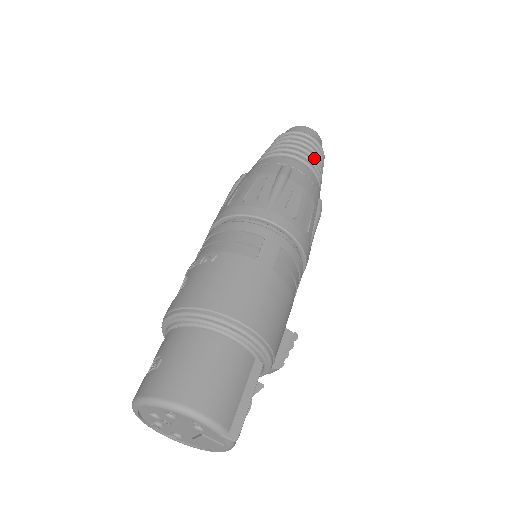
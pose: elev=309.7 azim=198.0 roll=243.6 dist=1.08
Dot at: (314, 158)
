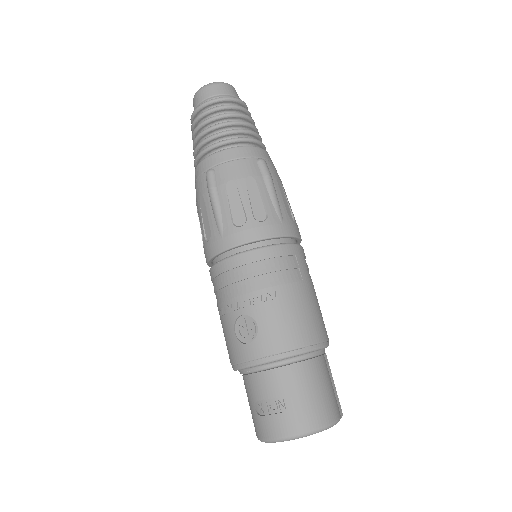
Dot at: (257, 131)
